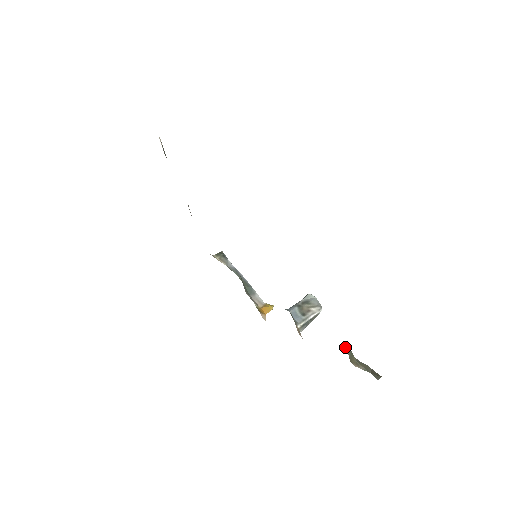
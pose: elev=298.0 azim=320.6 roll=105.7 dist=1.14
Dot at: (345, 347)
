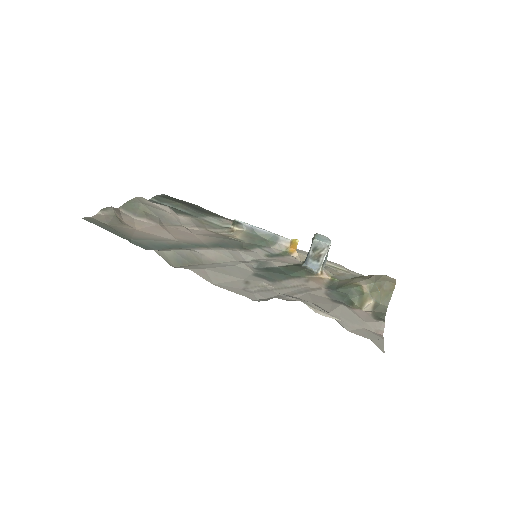
Dot at: (352, 302)
